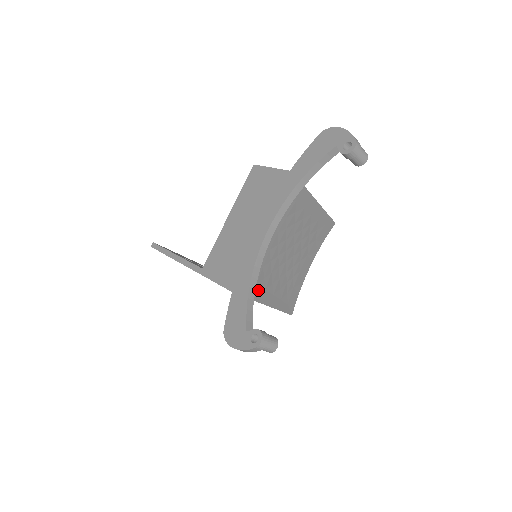
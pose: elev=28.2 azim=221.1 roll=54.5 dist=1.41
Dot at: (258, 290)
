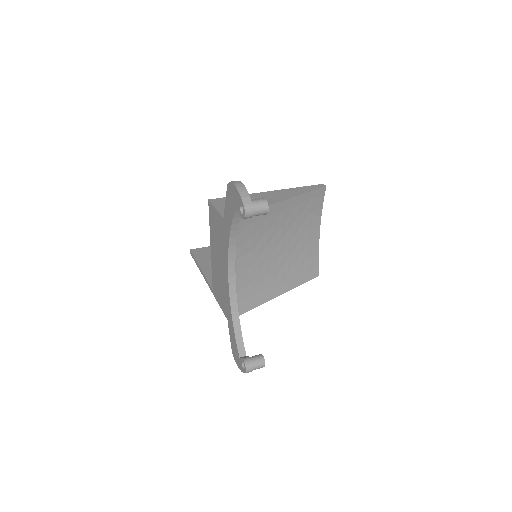
Dot at: (258, 297)
